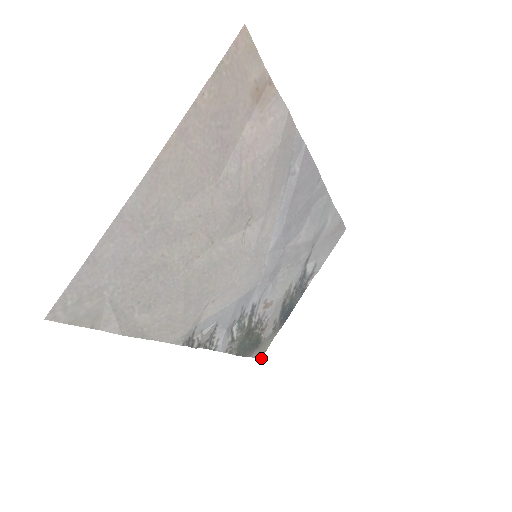
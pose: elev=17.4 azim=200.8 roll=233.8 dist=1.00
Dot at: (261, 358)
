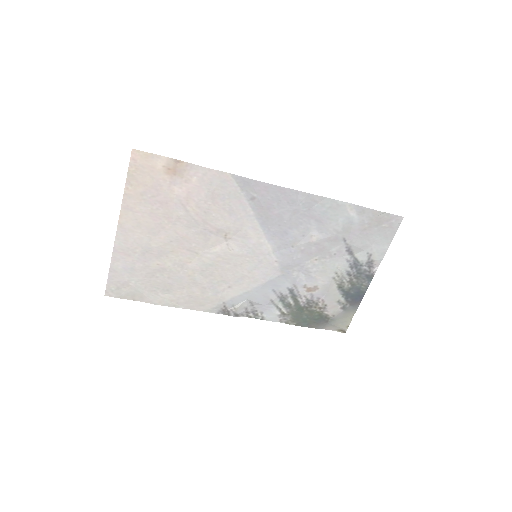
Dot at: (345, 332)
